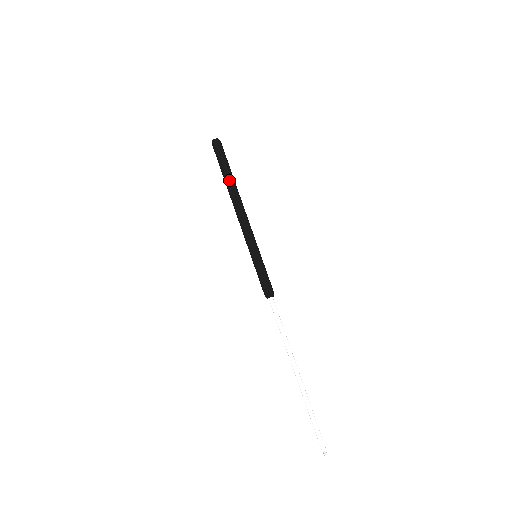
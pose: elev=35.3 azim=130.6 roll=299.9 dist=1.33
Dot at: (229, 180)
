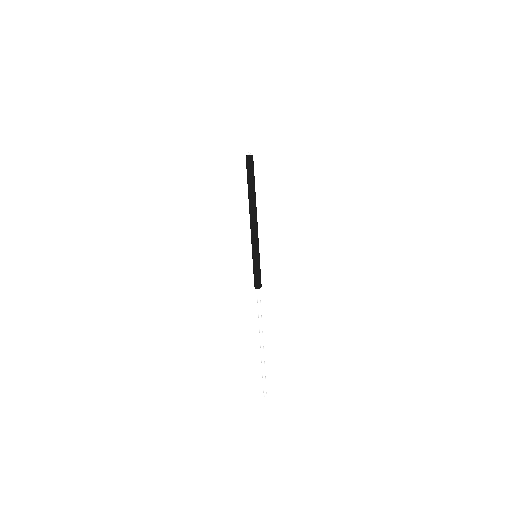
Dot at: (251, 193)
